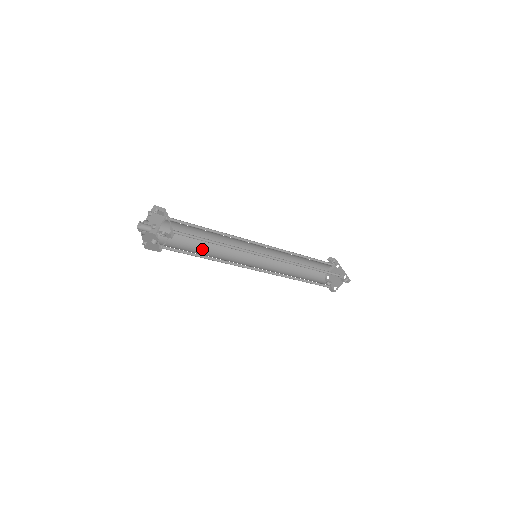
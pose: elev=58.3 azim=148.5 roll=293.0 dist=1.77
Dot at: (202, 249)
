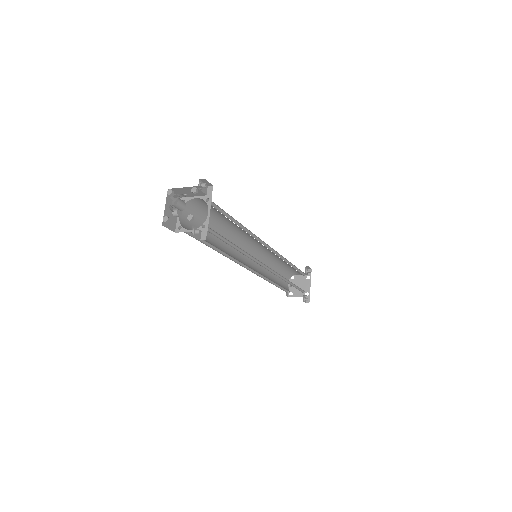
Dot at: (214, 230)
